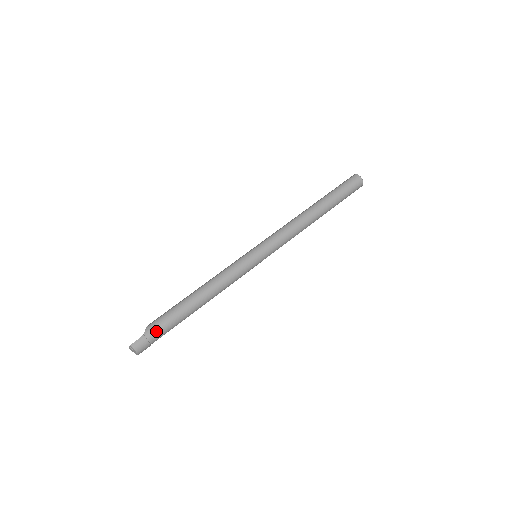
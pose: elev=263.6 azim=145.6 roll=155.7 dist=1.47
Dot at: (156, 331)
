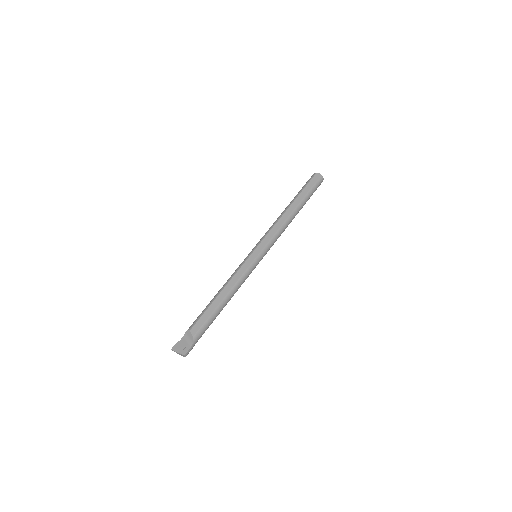
Dot at: occluded
